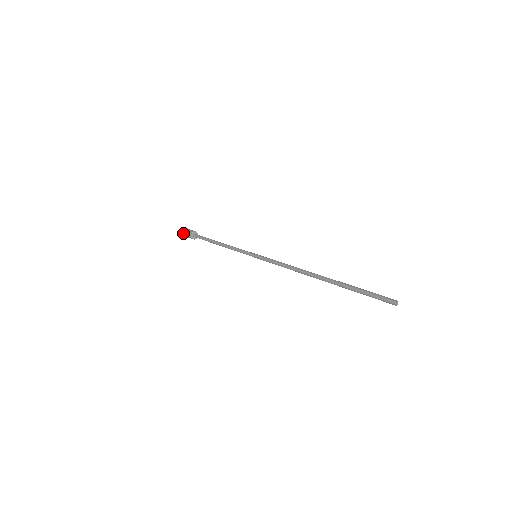
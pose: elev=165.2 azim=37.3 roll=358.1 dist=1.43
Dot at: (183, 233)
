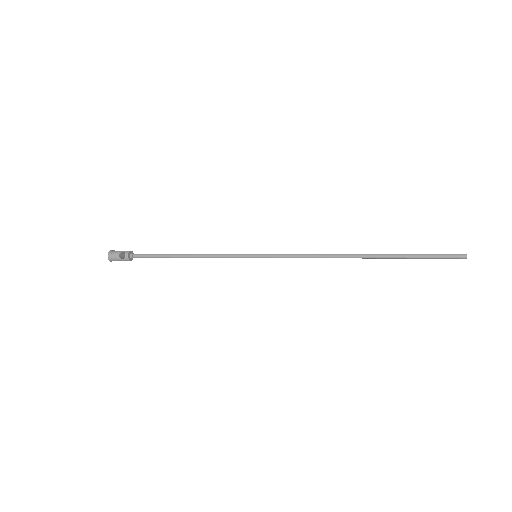
Dot at: (109, 255)
